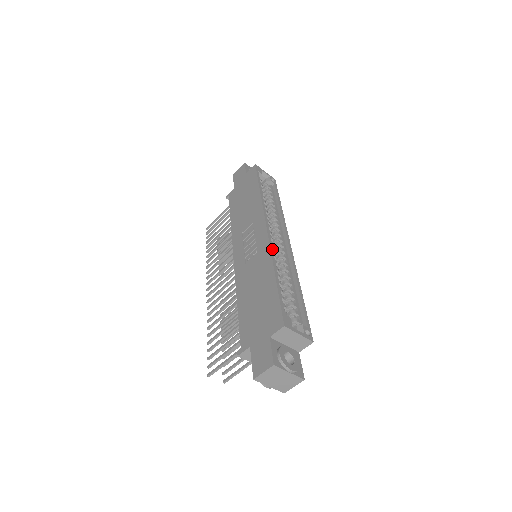
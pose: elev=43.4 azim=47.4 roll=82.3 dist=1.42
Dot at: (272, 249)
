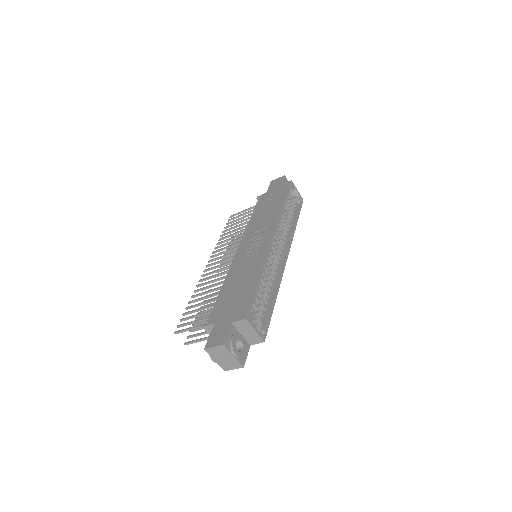
Dot at: (268, 256)
